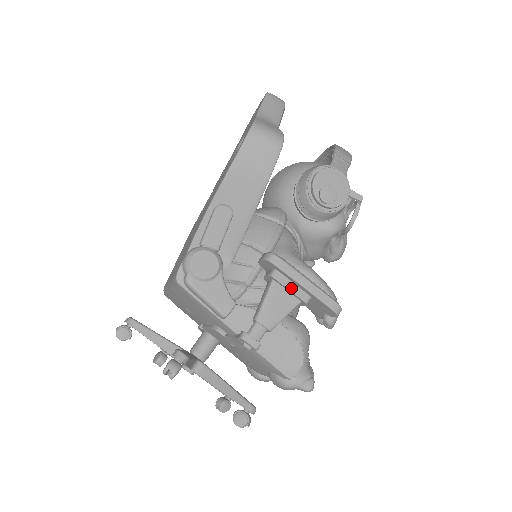
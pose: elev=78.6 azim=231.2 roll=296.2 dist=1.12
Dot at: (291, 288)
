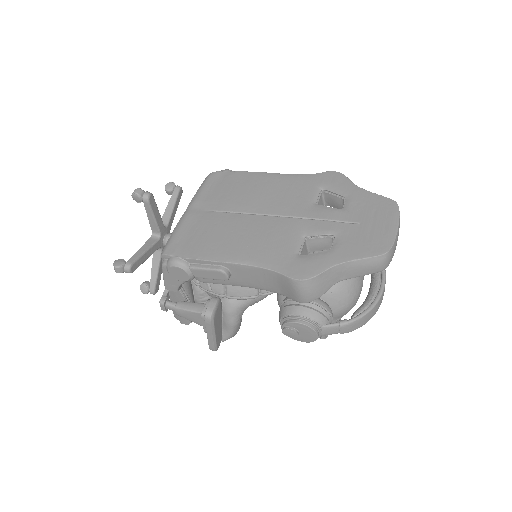
Dot at: (204, 325)
